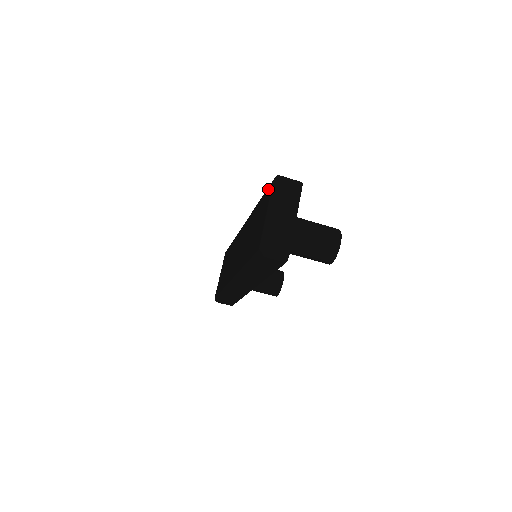
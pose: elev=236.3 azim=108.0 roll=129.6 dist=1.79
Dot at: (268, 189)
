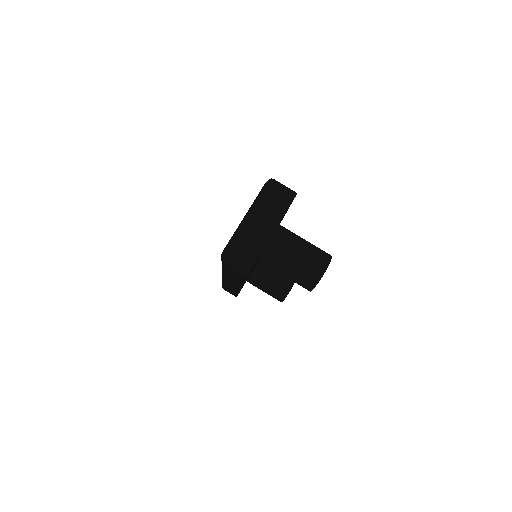
Dot at: occluded
